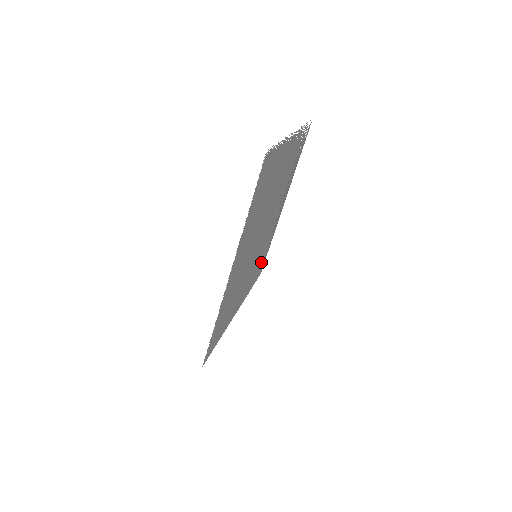
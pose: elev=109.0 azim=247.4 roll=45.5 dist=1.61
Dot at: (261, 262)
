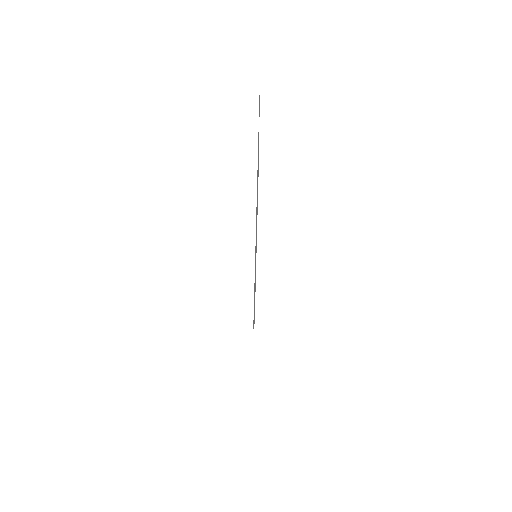
Dot at: occluded
